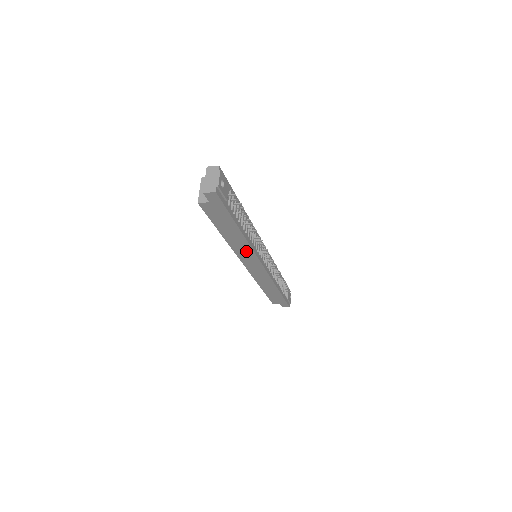
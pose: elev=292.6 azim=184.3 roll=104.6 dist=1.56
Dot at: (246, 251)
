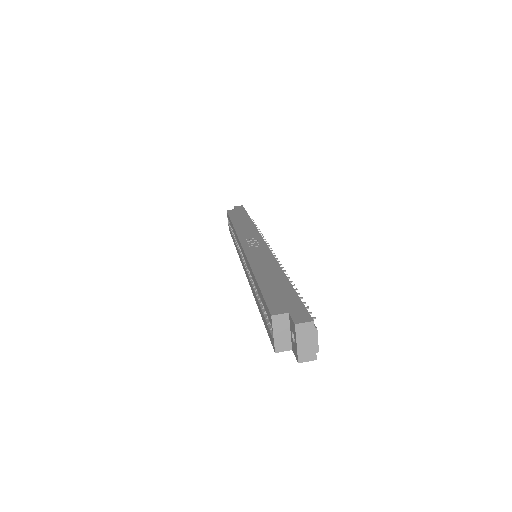
Dot at: occluded
